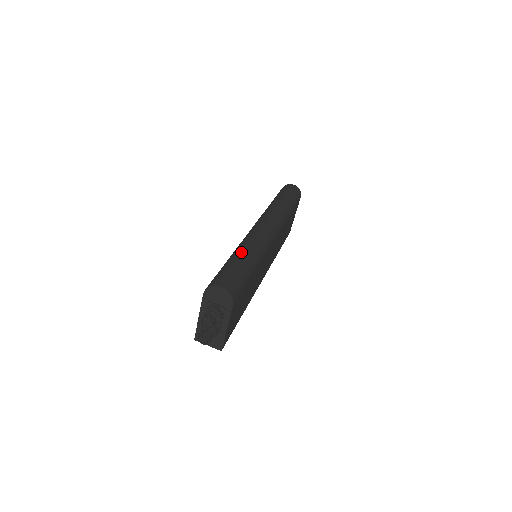
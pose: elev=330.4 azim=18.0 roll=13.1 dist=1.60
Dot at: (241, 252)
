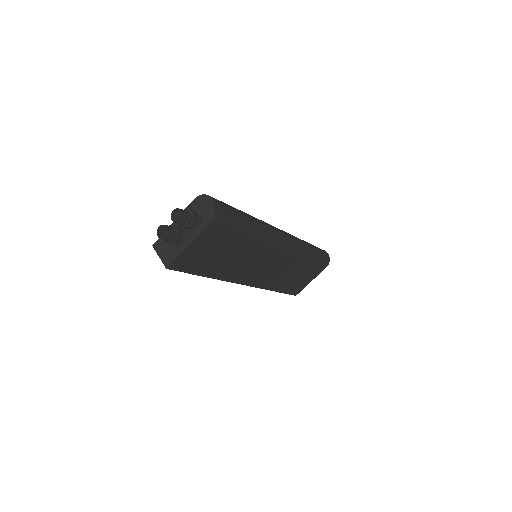
Dot at: occluded
